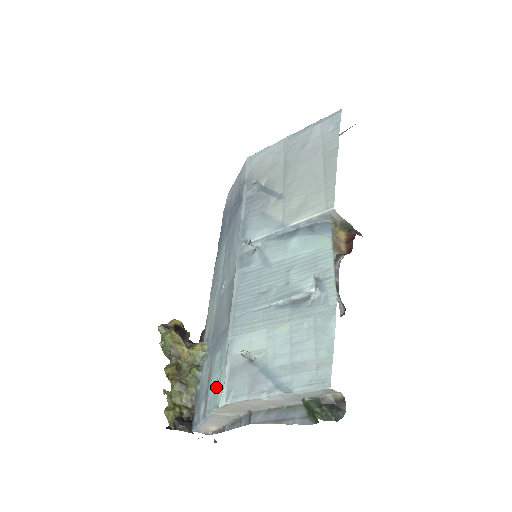
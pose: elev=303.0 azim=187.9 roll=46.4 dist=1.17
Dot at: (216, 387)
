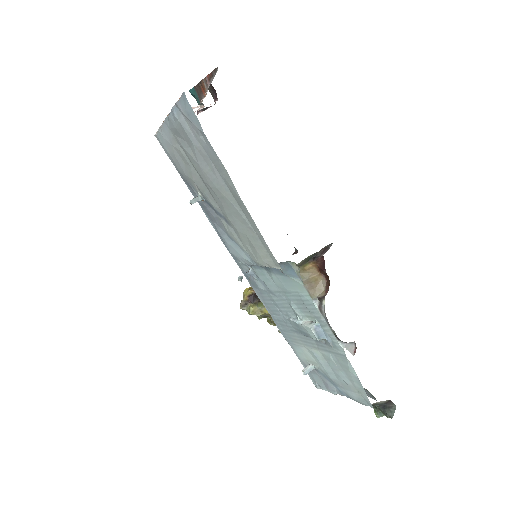
Dot at: occluded
